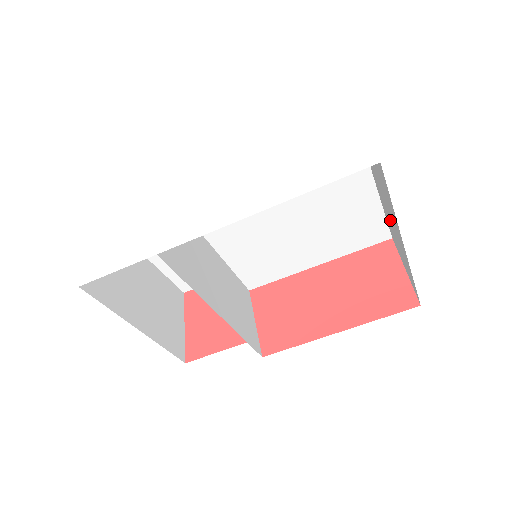
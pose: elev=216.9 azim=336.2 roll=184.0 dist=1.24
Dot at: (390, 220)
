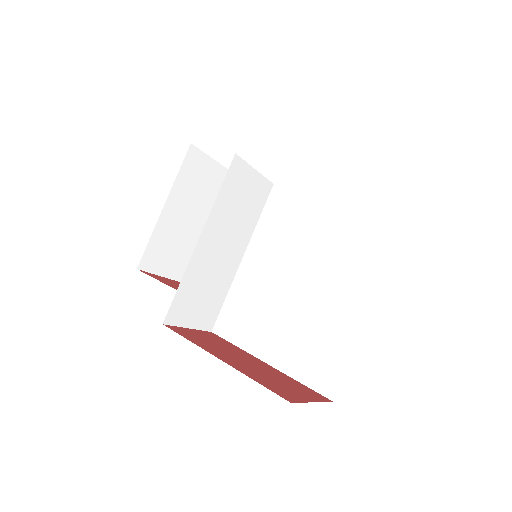
Dot at: occluded
